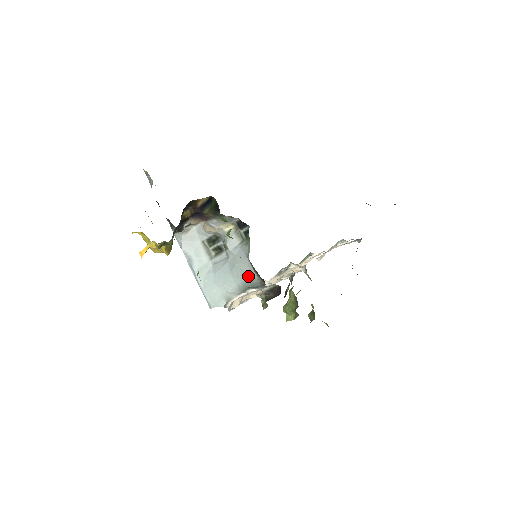
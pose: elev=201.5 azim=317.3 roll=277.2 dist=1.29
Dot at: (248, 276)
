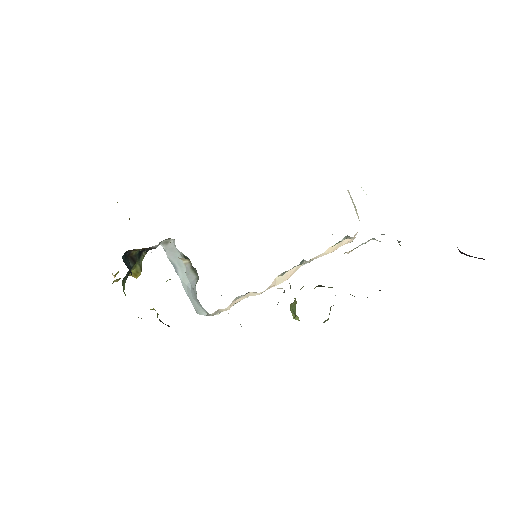
Dot at: occluded
